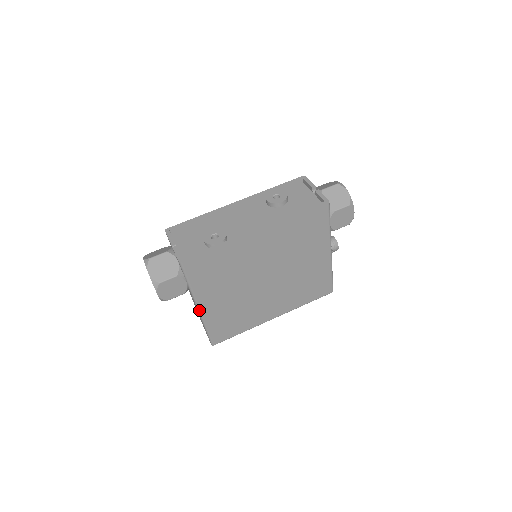
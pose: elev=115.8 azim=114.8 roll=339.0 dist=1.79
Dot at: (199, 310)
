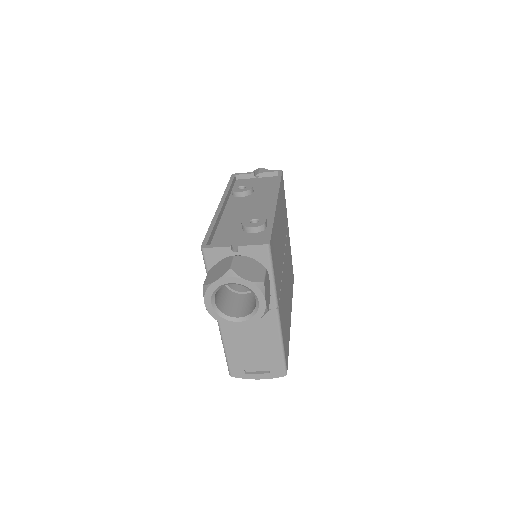
Dot at: (279, 318)
